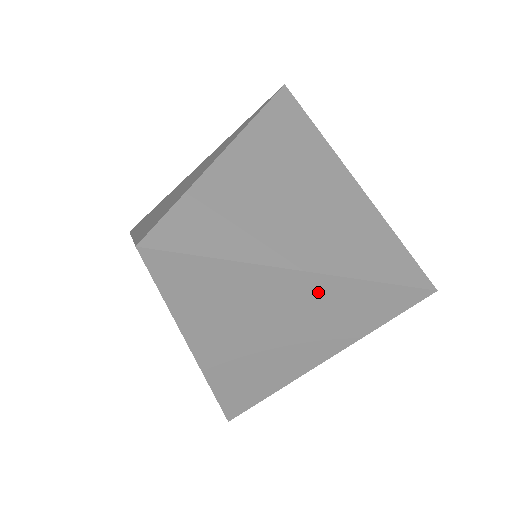
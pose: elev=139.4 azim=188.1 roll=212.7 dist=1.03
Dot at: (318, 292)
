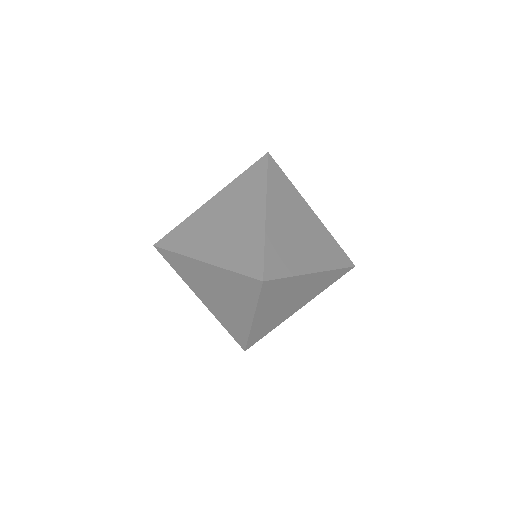
Dot at: (215, 274)
